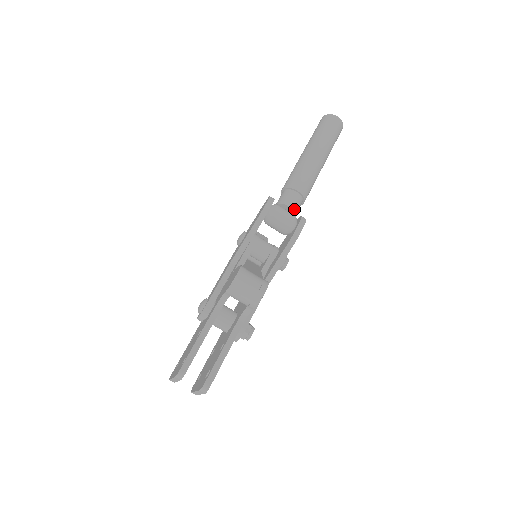
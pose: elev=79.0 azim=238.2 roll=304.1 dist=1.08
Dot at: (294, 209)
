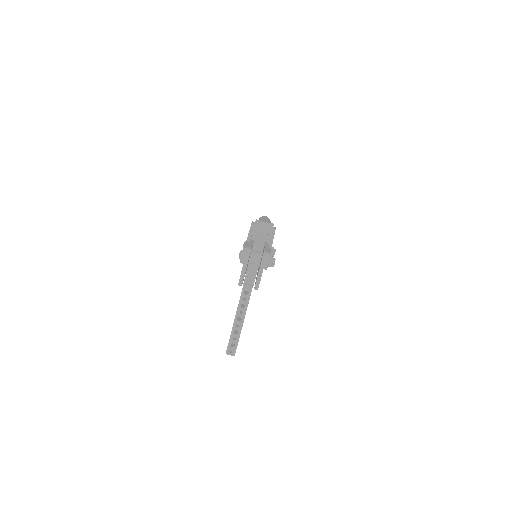
Dot at: occluded
